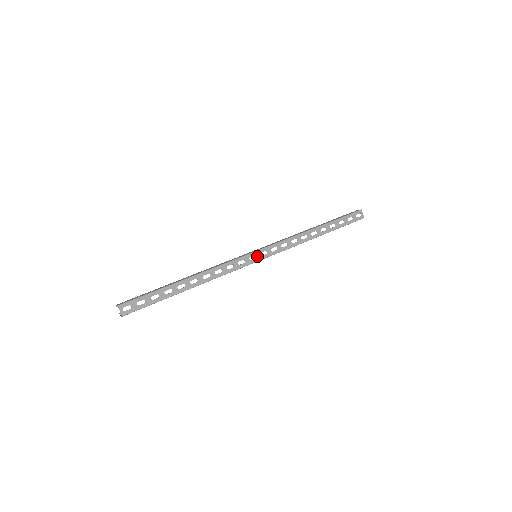
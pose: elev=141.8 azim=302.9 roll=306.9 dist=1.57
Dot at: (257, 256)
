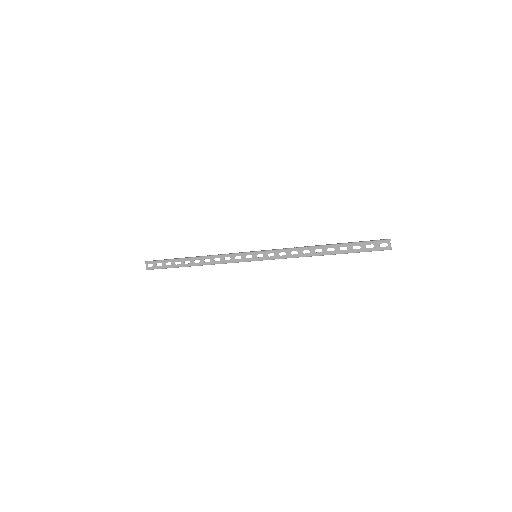
Dot at: (253, 256)
